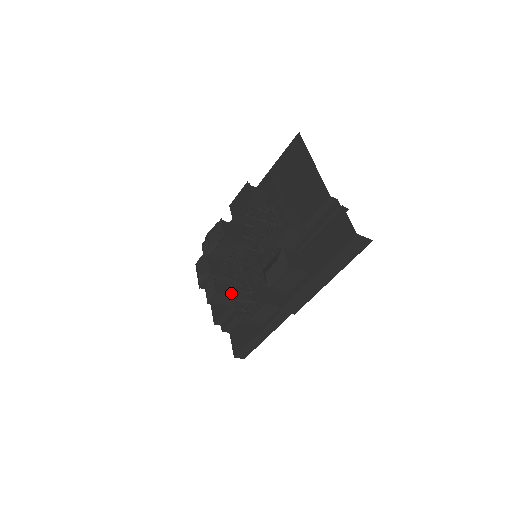
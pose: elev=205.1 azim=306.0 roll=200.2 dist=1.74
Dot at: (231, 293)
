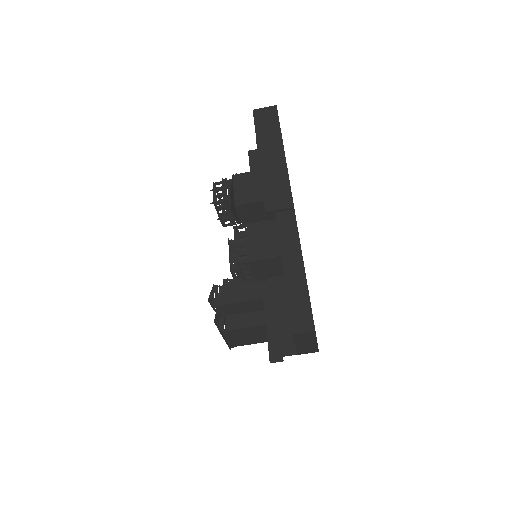
Dot at: (240, 286)
